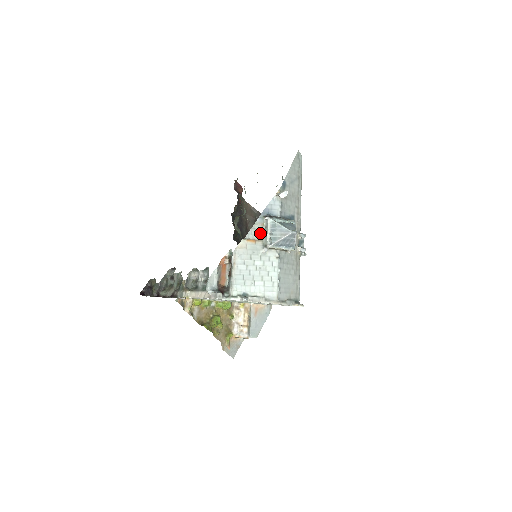
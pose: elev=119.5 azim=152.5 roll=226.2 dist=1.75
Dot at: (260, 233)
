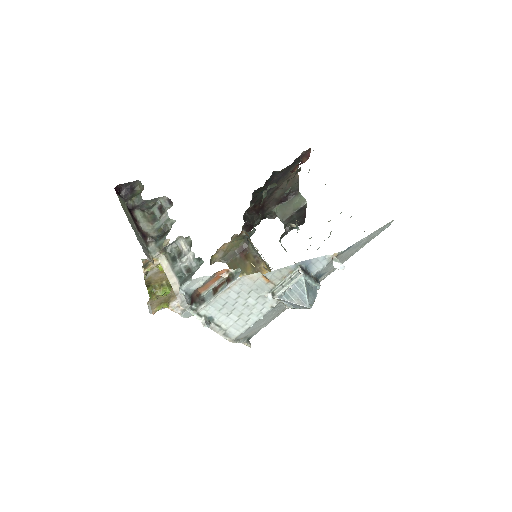
Dot at: (281, 277)
